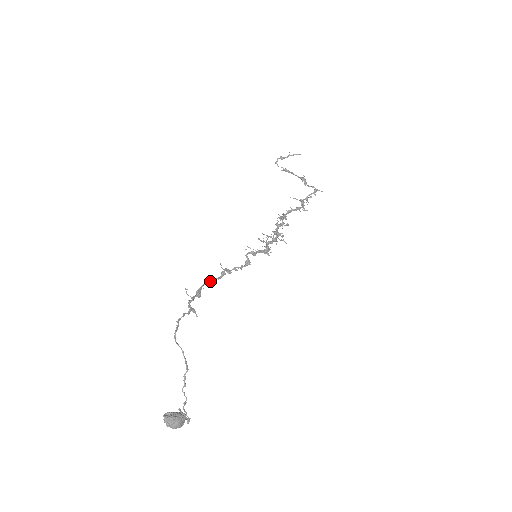
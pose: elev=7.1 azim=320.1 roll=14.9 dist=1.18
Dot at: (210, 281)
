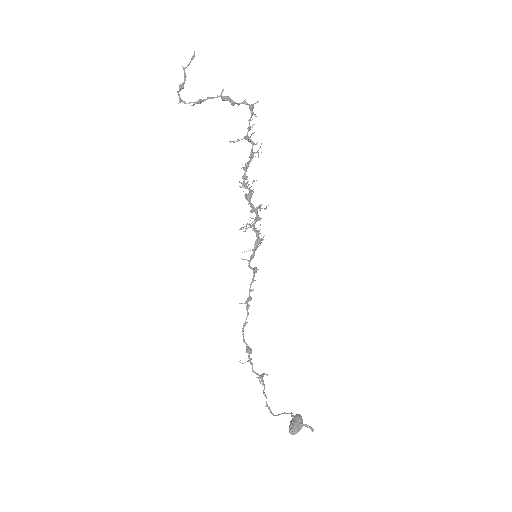
Dot at: occluded
